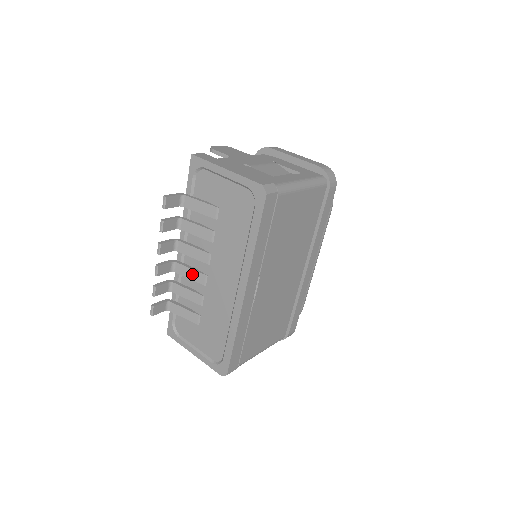
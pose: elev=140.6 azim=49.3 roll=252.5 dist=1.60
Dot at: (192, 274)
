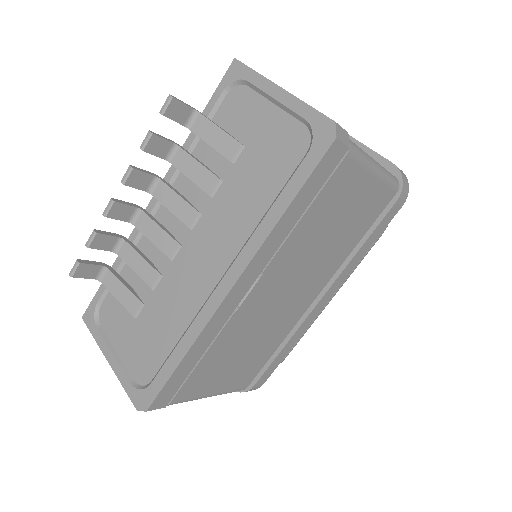
Dot at: (159, 236)
